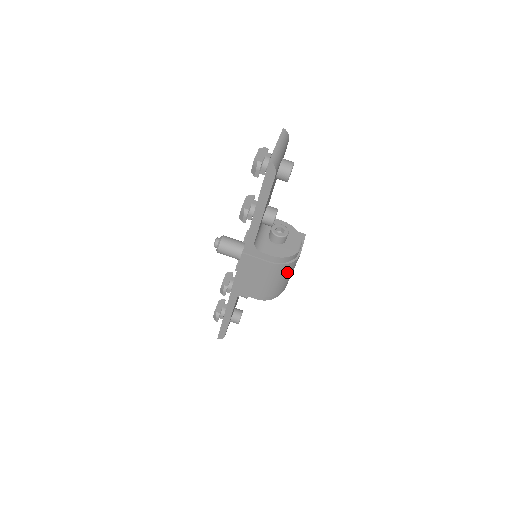
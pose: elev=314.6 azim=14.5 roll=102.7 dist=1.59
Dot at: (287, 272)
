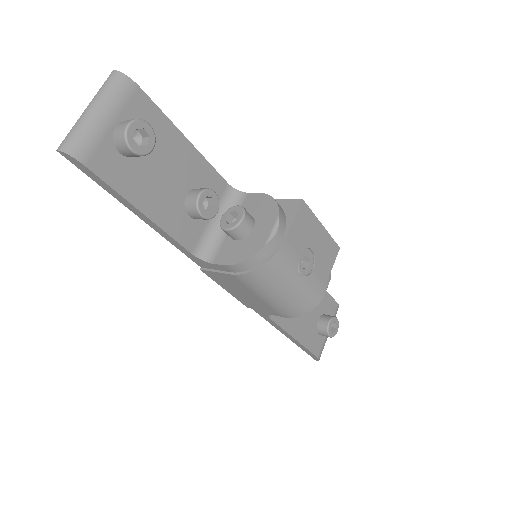
Dot at: (278, 276)
